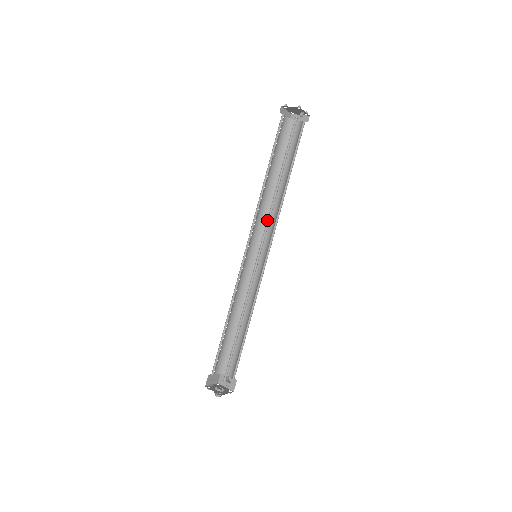
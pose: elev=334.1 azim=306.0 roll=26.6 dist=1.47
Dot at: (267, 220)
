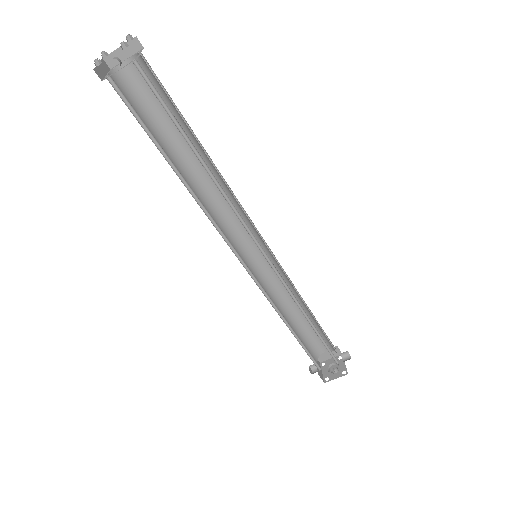
Dot at: (217, 227)
